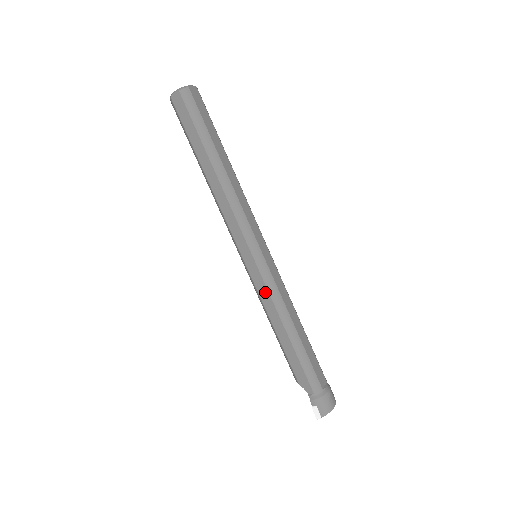
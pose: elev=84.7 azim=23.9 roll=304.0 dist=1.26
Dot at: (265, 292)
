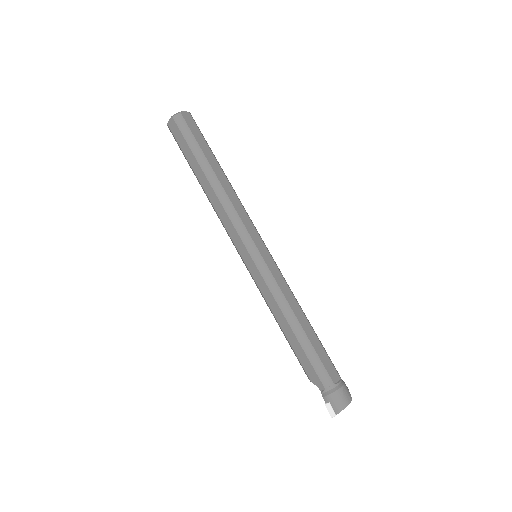
Dot at: (265, 289)
